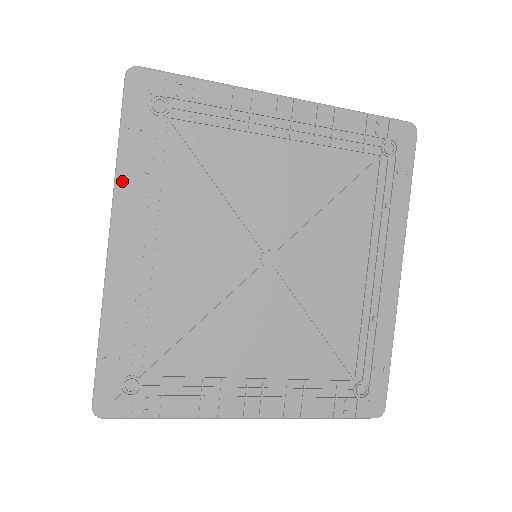
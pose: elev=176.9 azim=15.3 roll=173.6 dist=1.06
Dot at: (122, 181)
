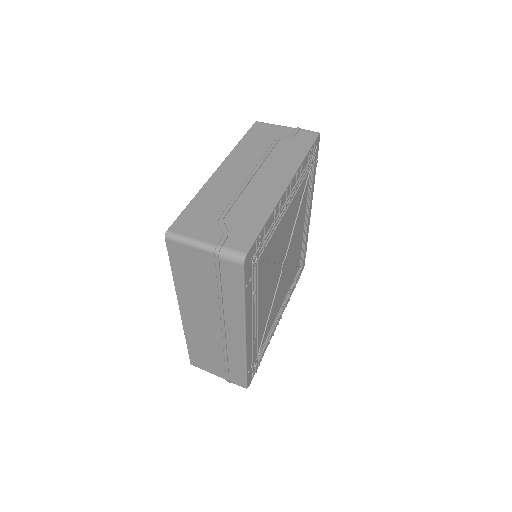
Dot at: (247, 310)
